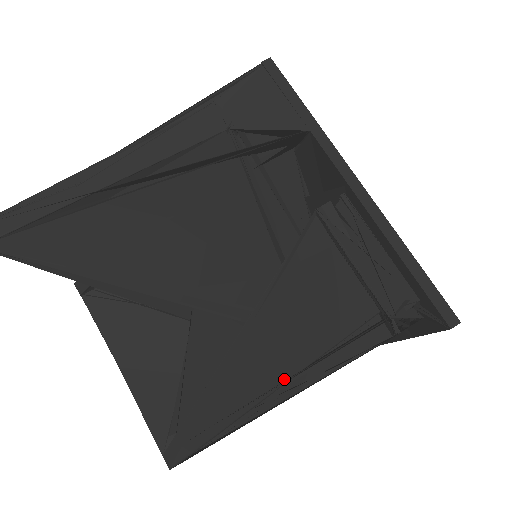
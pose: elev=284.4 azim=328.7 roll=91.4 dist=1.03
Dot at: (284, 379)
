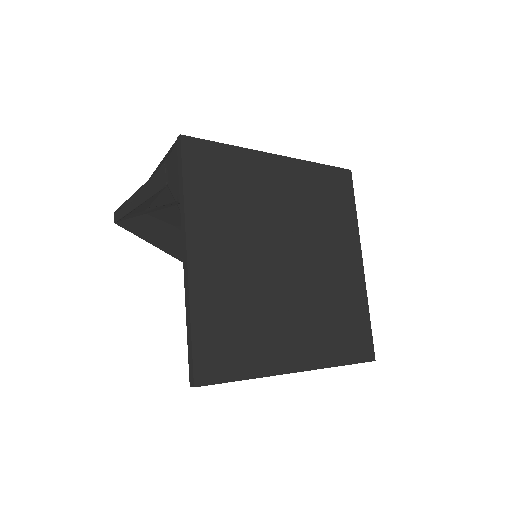
Dot at: occluded
